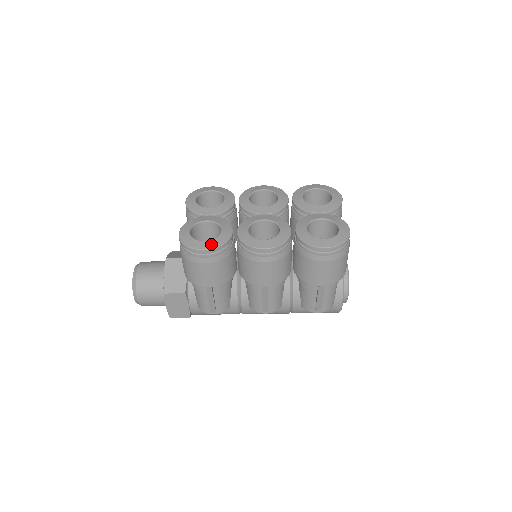
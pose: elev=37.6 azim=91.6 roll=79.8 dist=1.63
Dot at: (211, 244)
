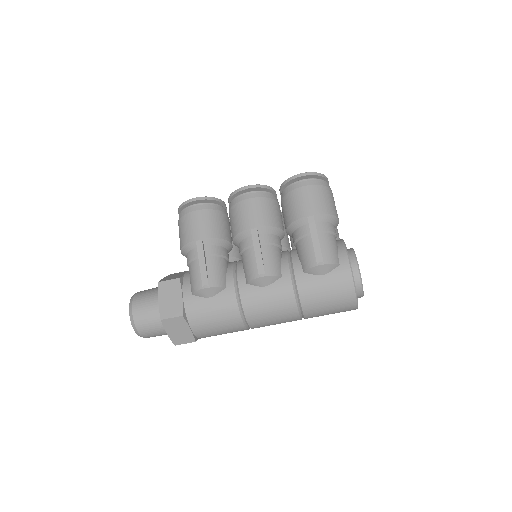
Dot at: occluded
